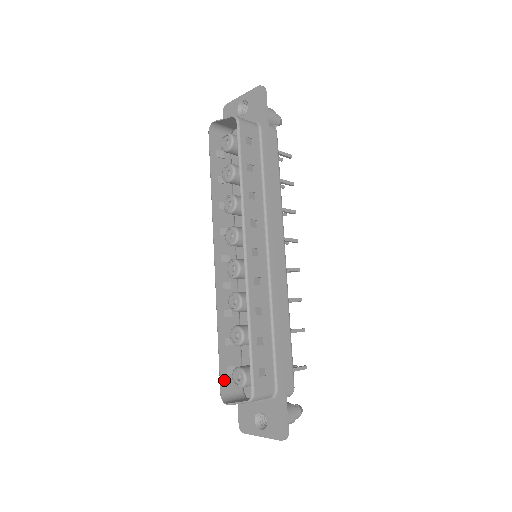
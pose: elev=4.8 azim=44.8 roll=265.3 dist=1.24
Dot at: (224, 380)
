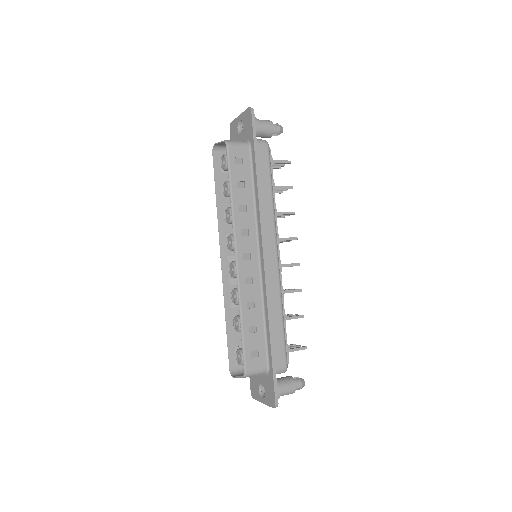
Dot at: (232, 358)
